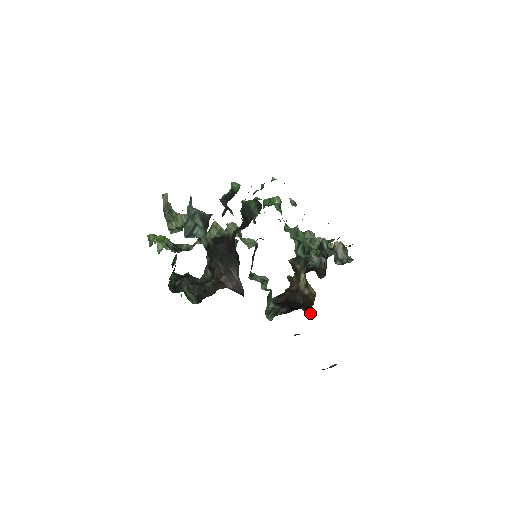
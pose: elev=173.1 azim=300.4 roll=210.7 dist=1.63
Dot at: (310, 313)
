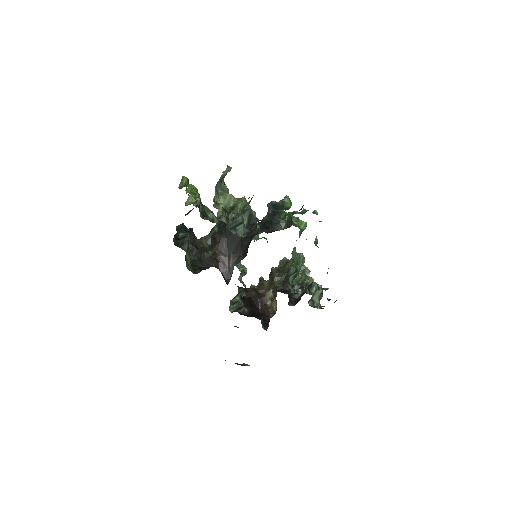
Dot at: (266, 330)
